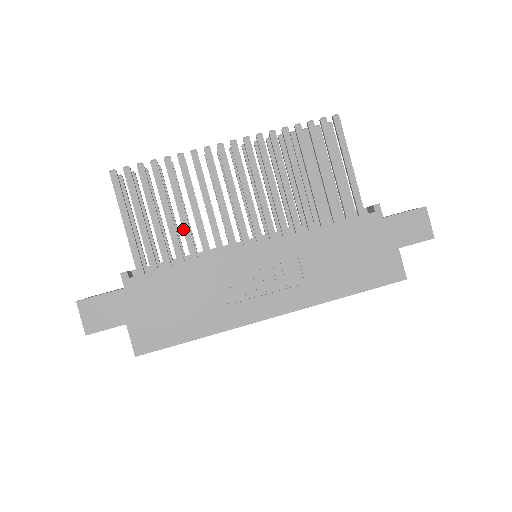
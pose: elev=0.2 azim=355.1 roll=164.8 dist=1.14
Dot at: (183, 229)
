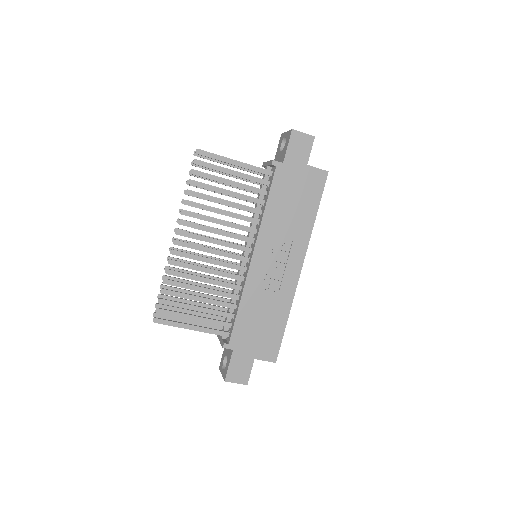
Dot at: occluded
